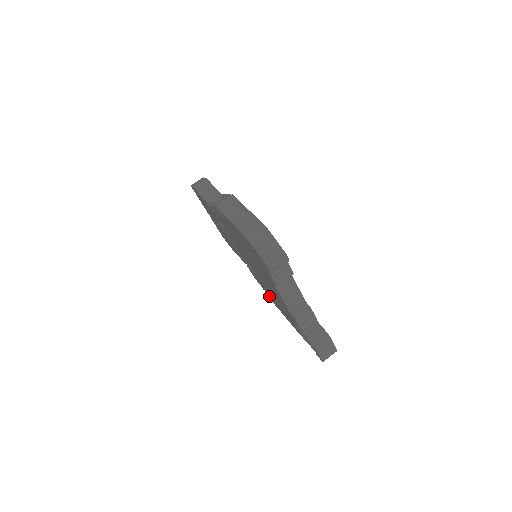
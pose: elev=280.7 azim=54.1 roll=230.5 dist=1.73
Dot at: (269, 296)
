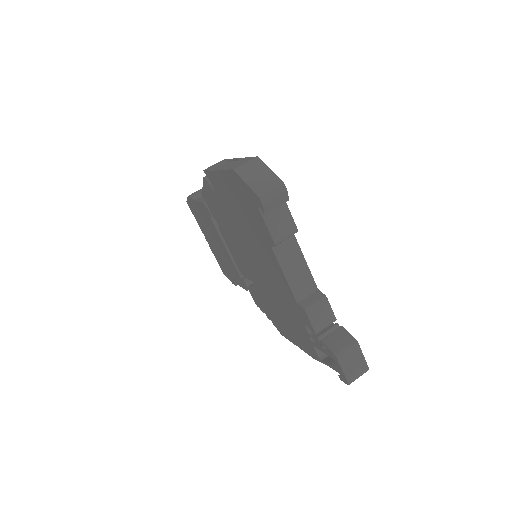
Dot at: (275, 323)
